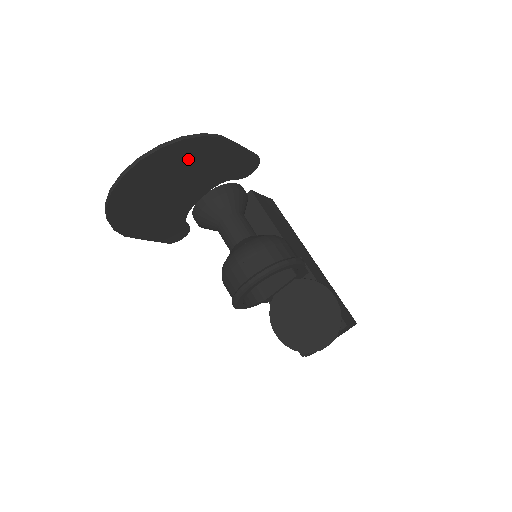
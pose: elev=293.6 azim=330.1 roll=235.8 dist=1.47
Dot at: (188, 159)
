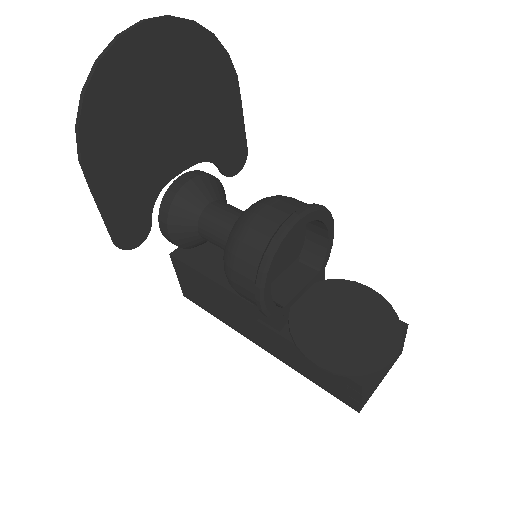
Dot at: (203, 75)
